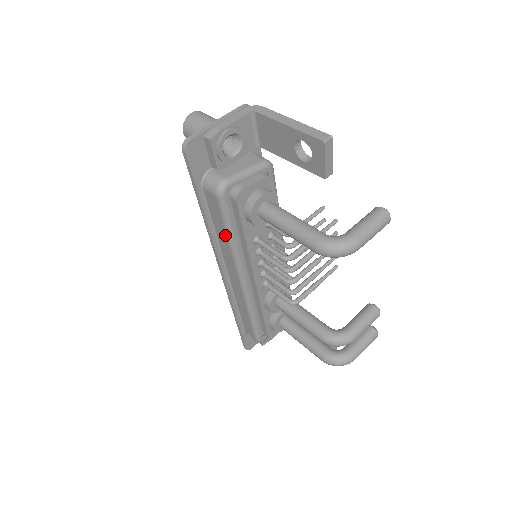
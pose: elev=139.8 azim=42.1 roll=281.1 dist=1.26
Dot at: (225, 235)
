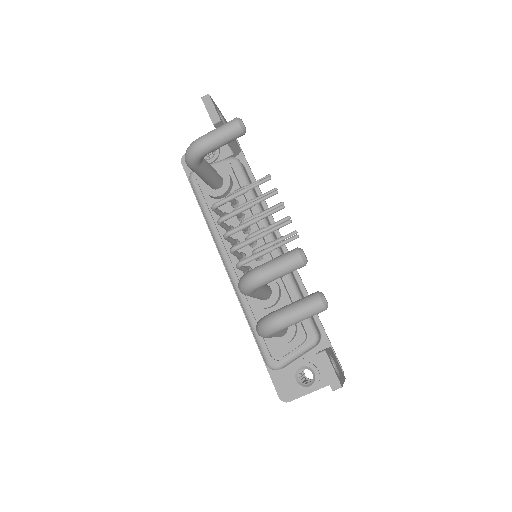
Dot at: (205, 217)
